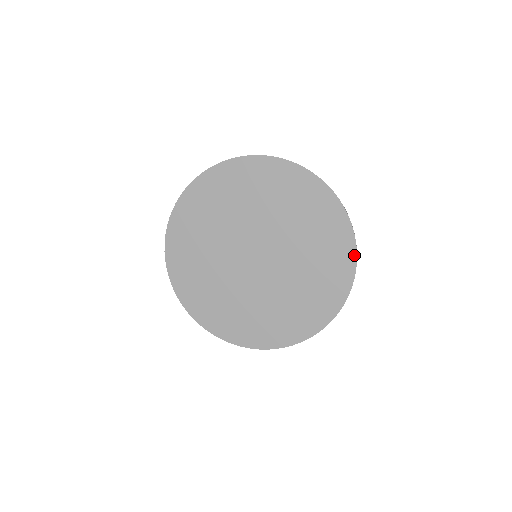
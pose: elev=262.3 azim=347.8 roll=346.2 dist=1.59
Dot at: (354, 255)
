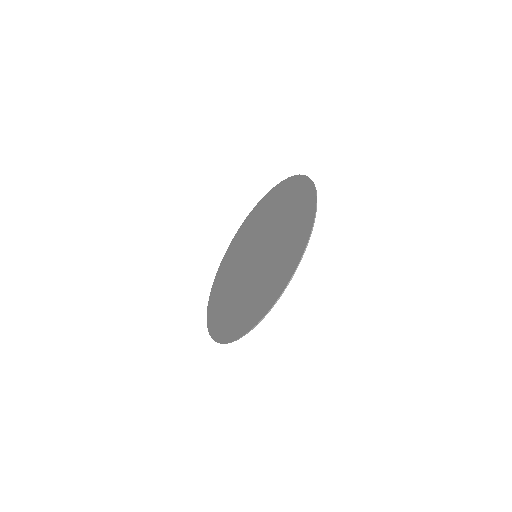
Dot at: (288, 280)
